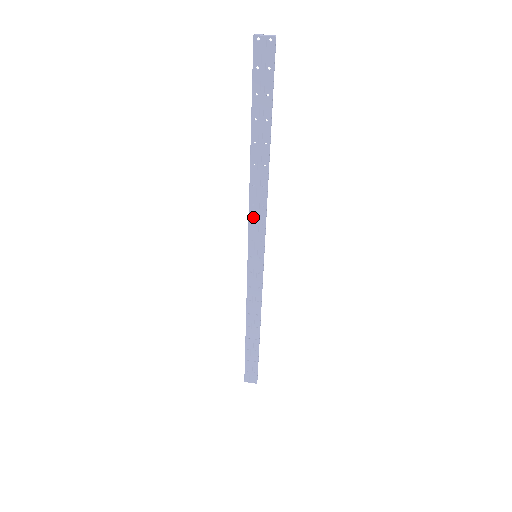
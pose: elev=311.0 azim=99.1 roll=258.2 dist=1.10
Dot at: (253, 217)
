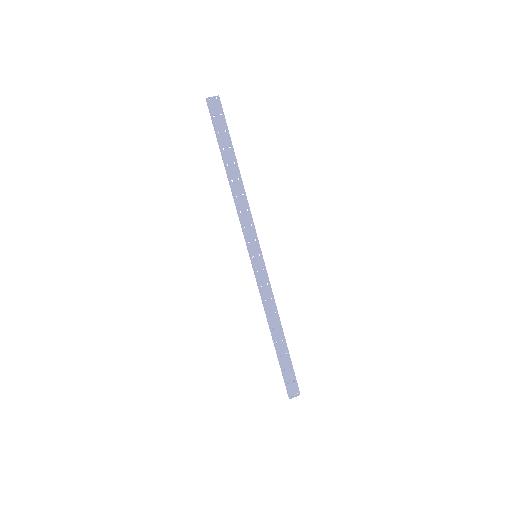
Dot at: (244, 222)
